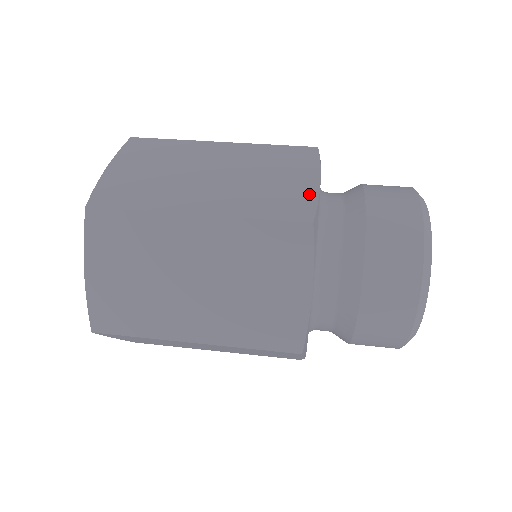
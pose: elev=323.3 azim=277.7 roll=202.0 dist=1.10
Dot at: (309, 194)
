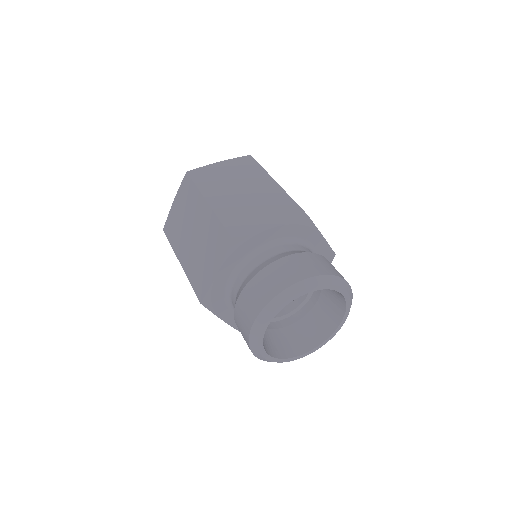
Dot at: (209, 281)
